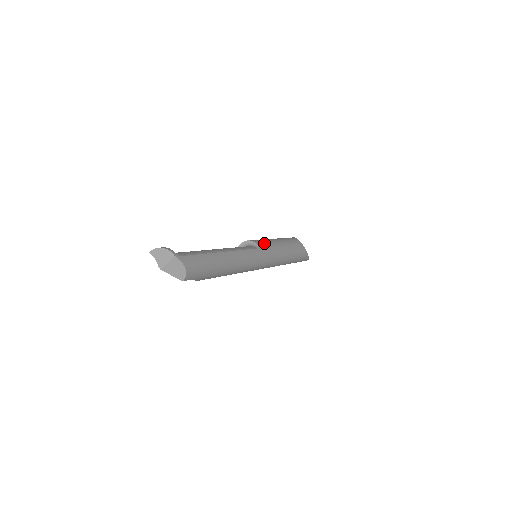
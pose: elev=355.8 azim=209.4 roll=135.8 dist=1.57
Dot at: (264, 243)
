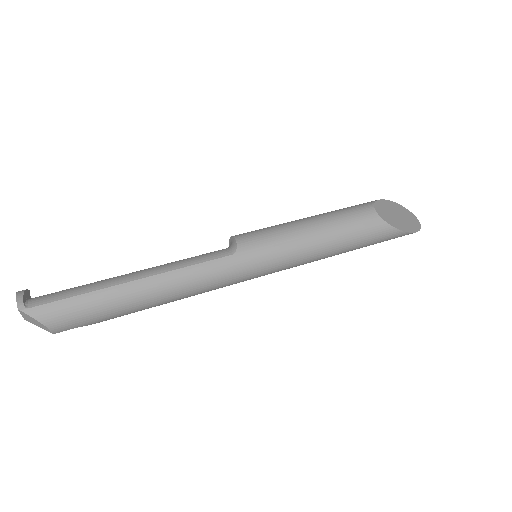
Dot at: (260, 239)
